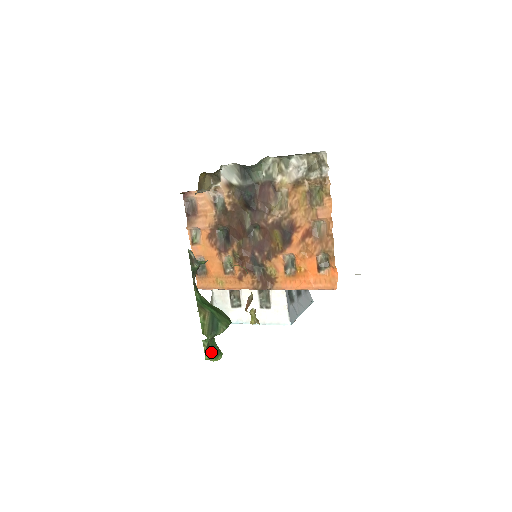
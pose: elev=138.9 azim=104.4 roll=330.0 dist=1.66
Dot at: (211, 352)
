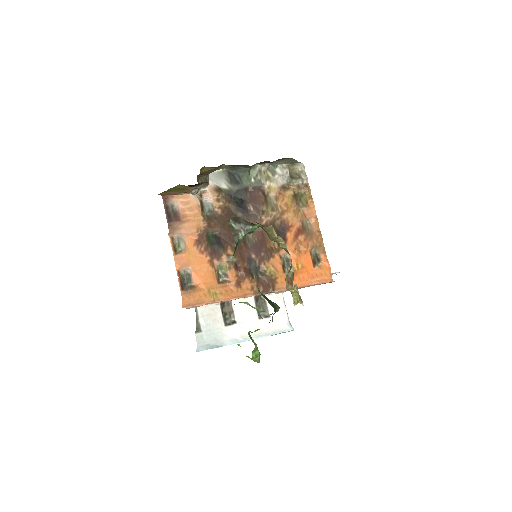
Dot at: (257, 348)
